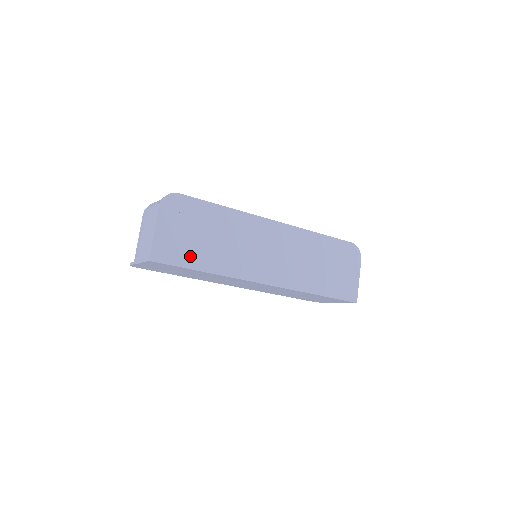
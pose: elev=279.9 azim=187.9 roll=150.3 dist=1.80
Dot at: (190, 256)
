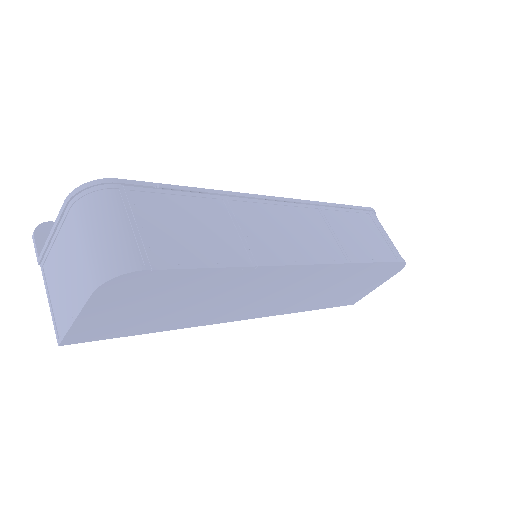
Dot at: (138, 326)
